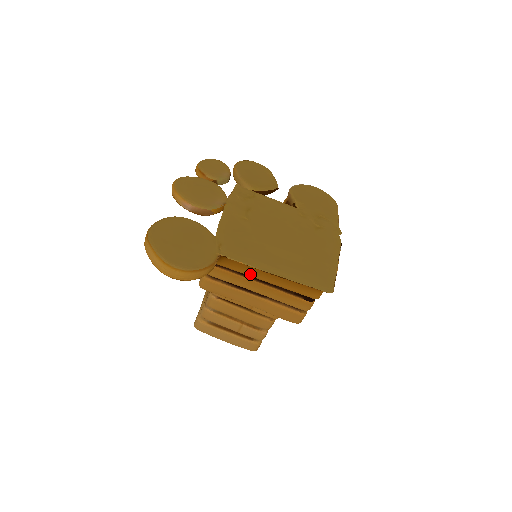
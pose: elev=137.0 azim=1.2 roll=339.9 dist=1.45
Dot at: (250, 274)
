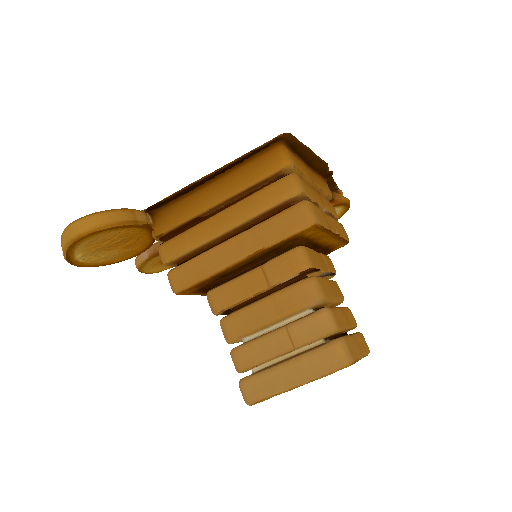
Dot at: (197, 210)
